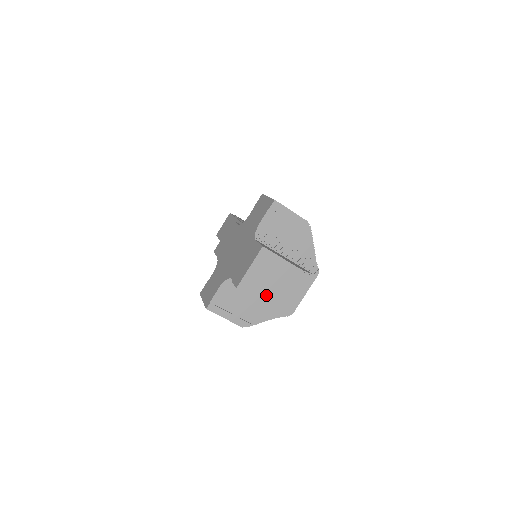
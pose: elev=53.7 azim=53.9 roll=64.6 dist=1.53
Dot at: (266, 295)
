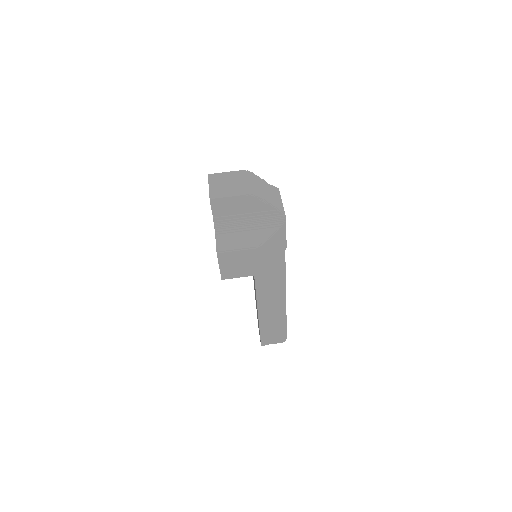
Dot at: (235, 192)
